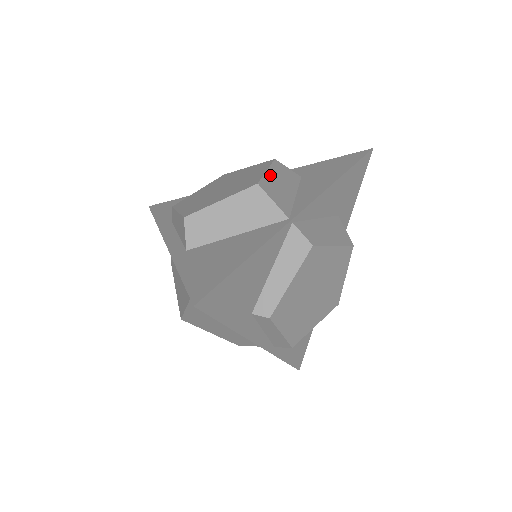
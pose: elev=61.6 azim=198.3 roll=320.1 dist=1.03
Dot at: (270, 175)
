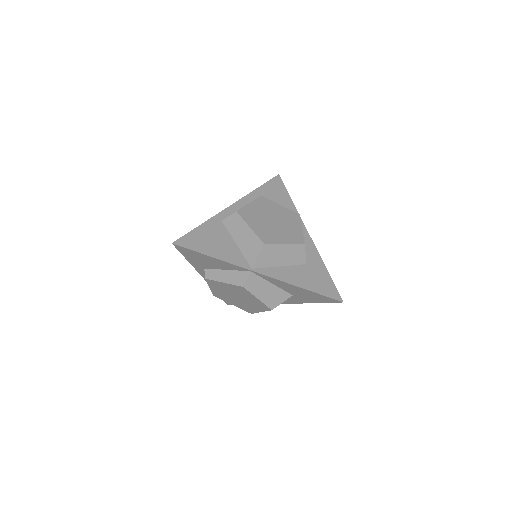
Dot at: (282, 247)
